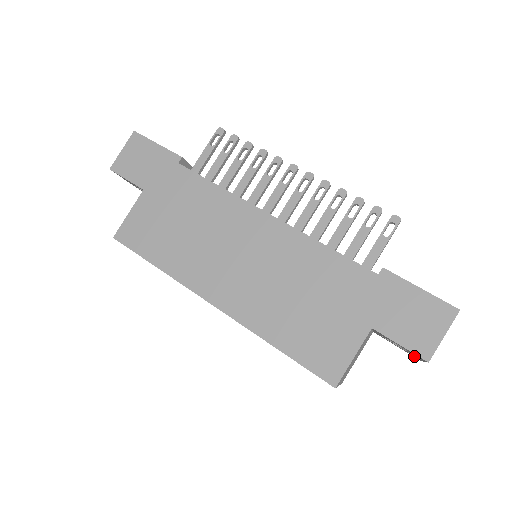
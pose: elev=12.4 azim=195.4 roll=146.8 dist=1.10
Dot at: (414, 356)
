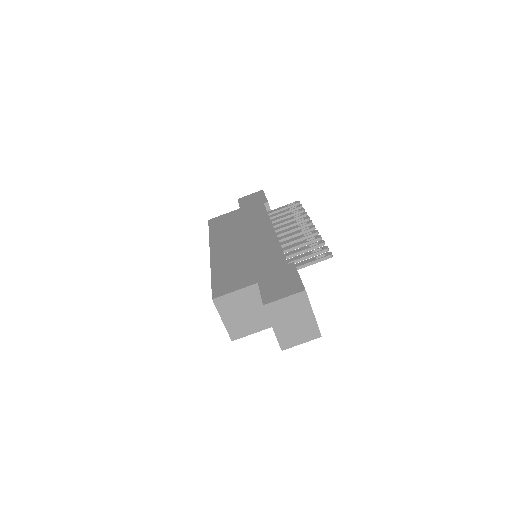
Dot at: occluded
